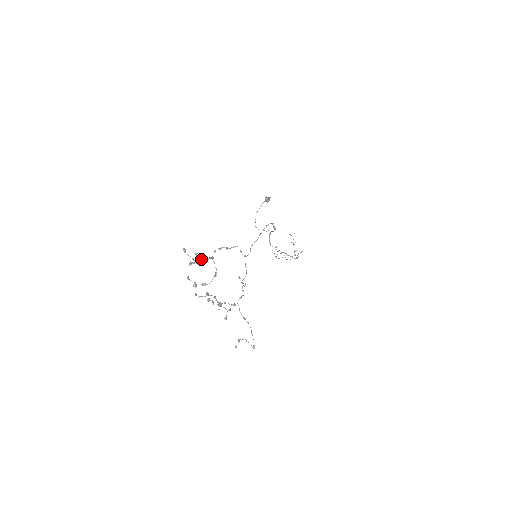
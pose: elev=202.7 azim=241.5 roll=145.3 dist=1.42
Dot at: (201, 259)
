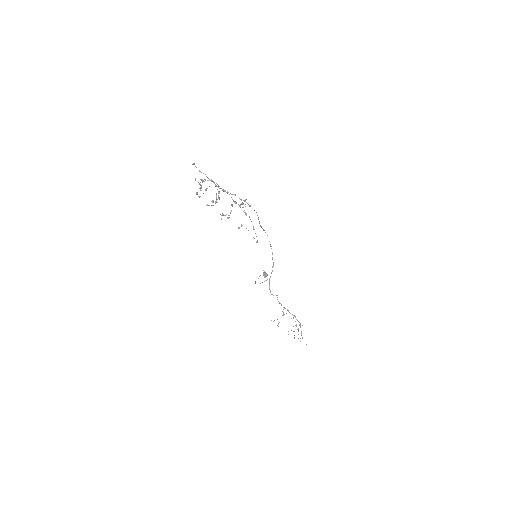
Dot at: (206, 189)
